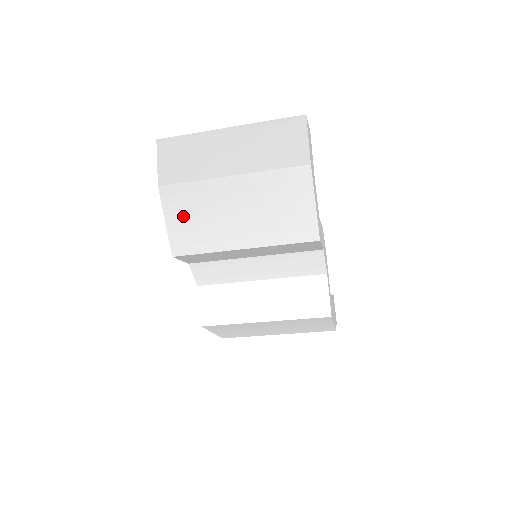
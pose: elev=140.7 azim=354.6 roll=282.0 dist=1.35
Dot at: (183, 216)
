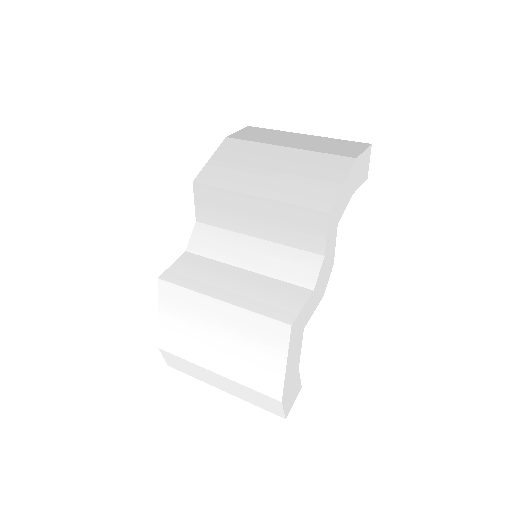
Dot at: (227, 159)
